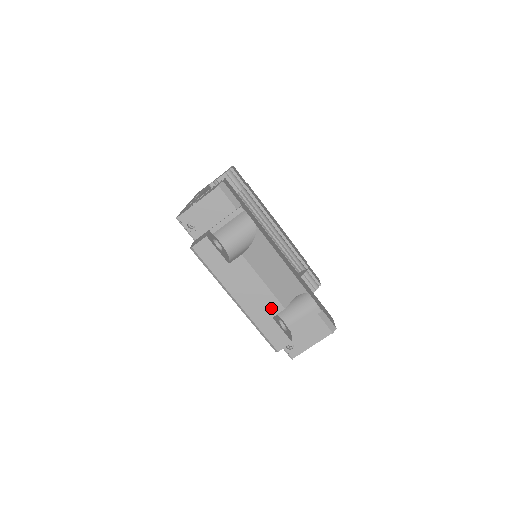
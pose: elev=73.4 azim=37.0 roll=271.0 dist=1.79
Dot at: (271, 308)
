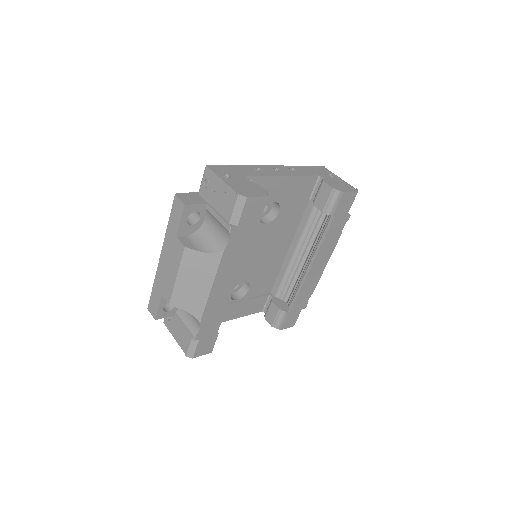
Dot at: (166, 291)
